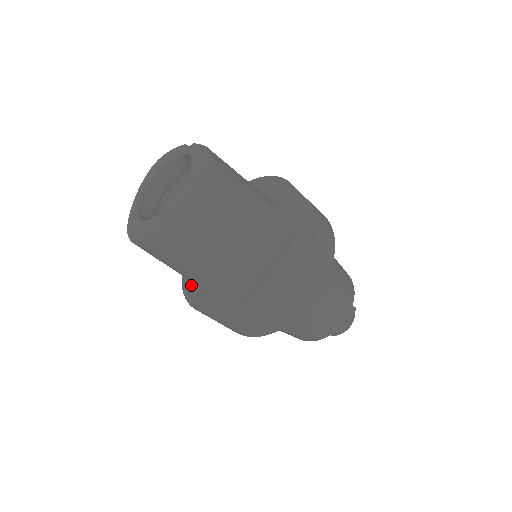
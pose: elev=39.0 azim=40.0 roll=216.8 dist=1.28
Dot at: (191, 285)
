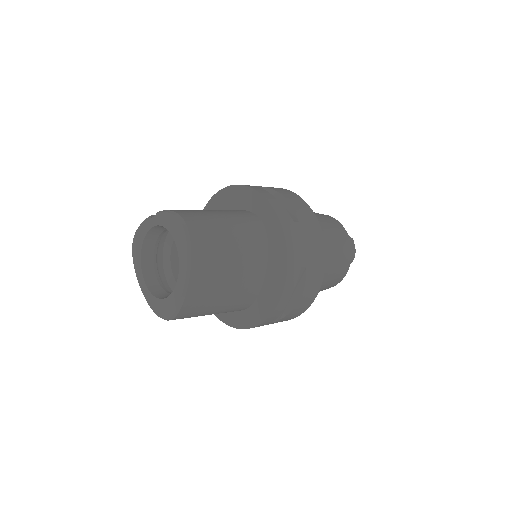
Dot at: occluded
